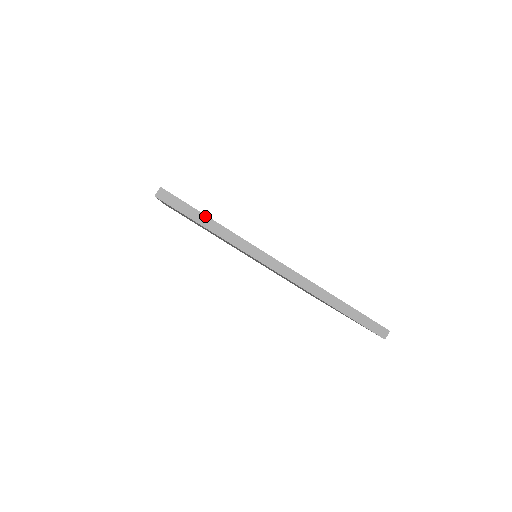
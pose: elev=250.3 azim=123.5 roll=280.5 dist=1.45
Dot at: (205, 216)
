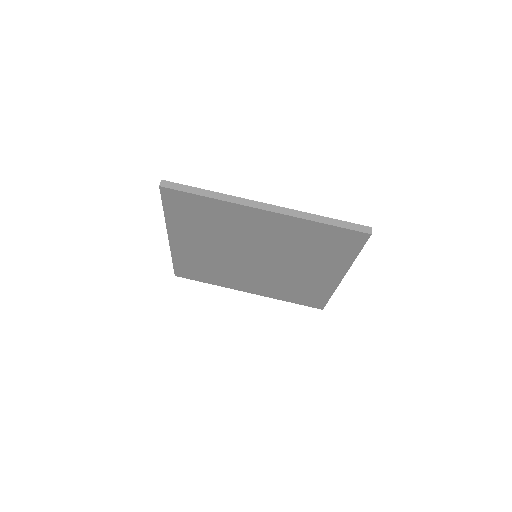
Dot at: (199, 189)
